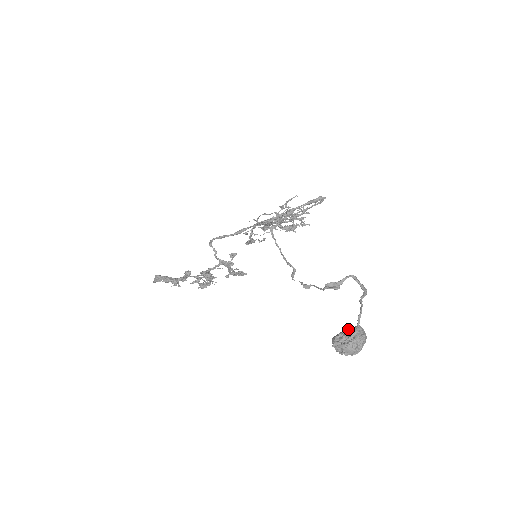
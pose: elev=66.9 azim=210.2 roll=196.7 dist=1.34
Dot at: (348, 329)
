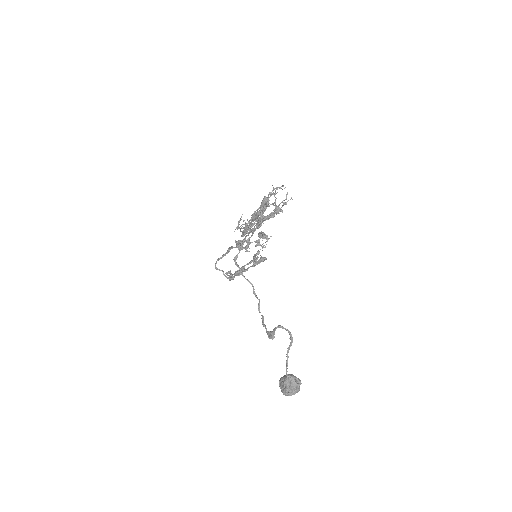
Dot at: (282, 378)
